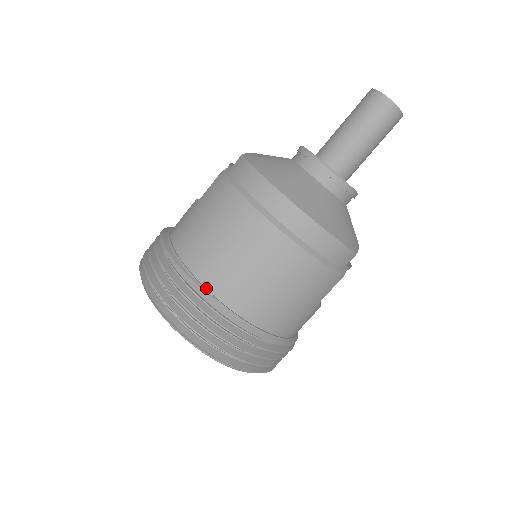
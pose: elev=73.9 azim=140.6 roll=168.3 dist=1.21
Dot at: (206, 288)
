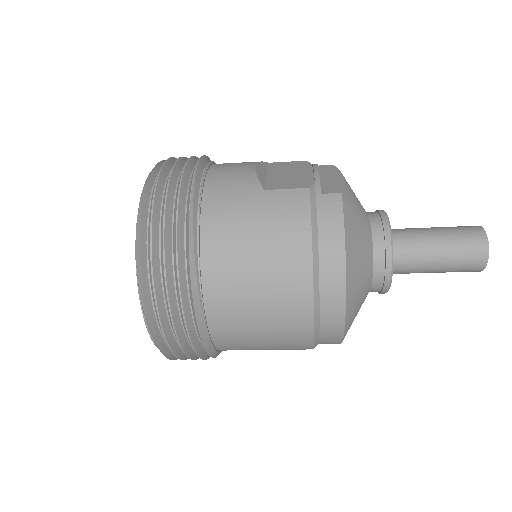
Dot at: (203, 294)
